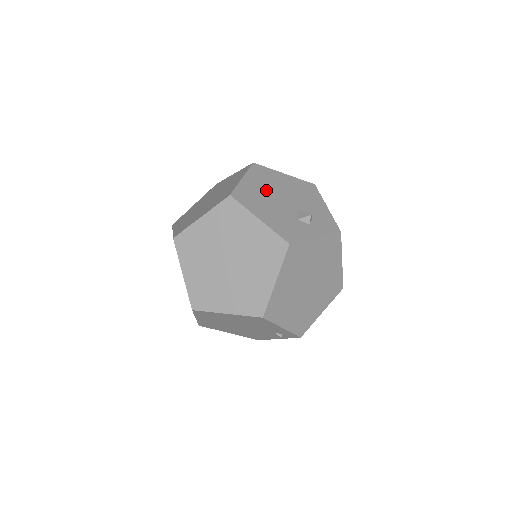
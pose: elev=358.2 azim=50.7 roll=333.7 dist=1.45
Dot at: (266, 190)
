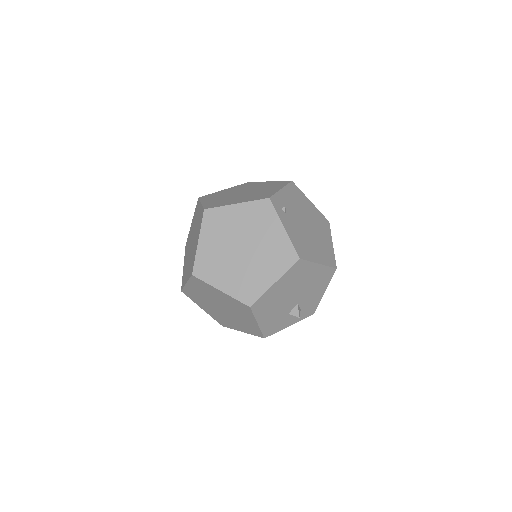
Dot at: (286, 291)
